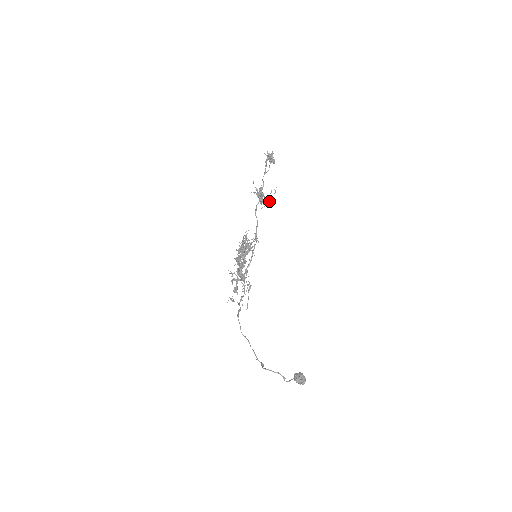
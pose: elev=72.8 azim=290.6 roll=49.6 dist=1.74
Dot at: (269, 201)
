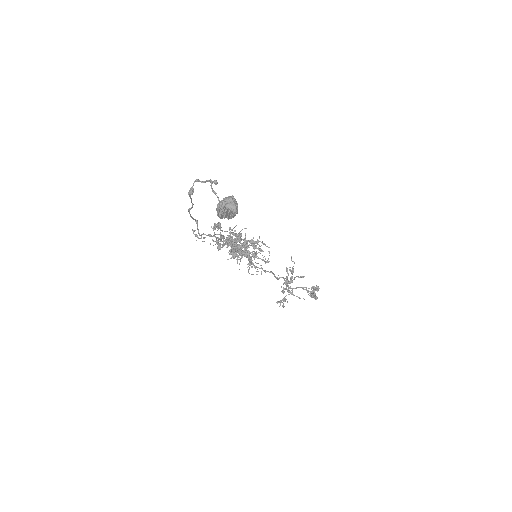
Dot at: (298, 276)
